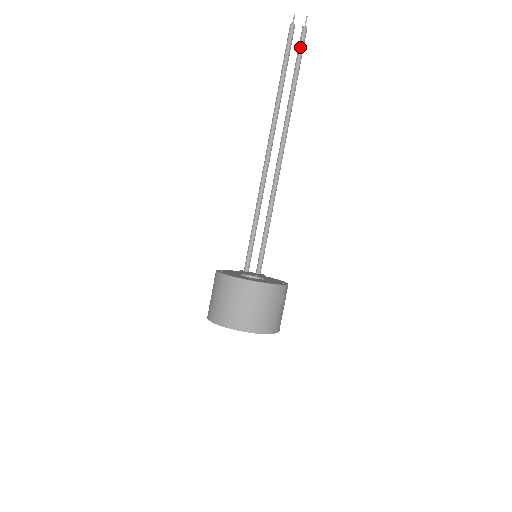
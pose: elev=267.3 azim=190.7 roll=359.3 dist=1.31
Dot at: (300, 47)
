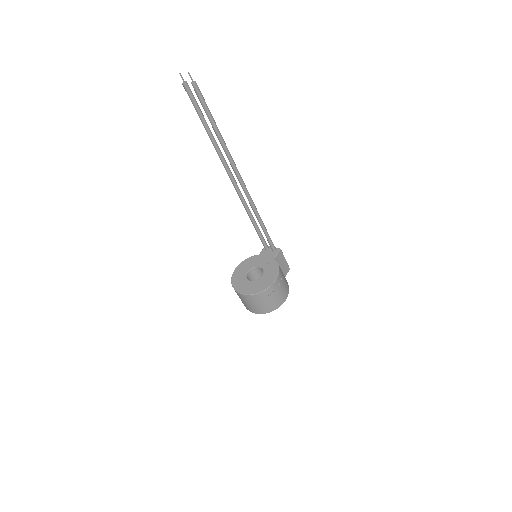
Dot at: occluded
